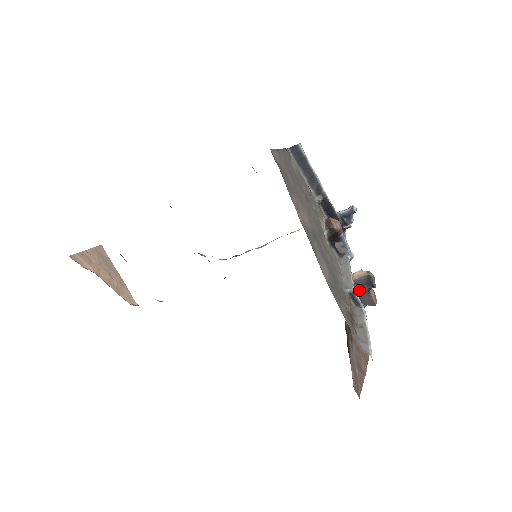
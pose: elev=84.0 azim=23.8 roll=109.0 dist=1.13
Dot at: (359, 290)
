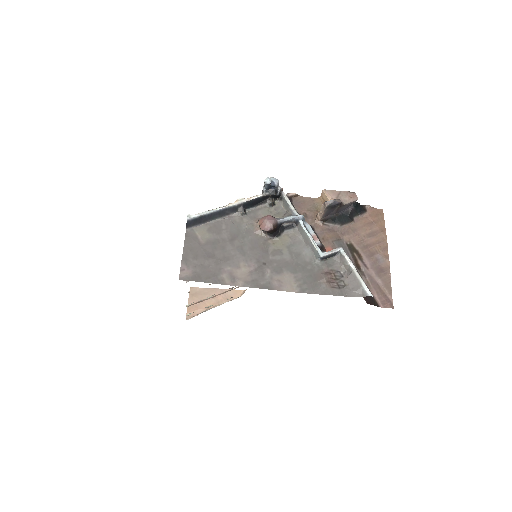
Dot at: (334, 212)
